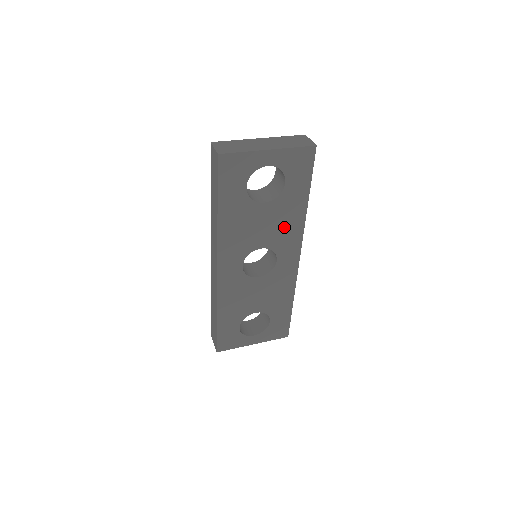
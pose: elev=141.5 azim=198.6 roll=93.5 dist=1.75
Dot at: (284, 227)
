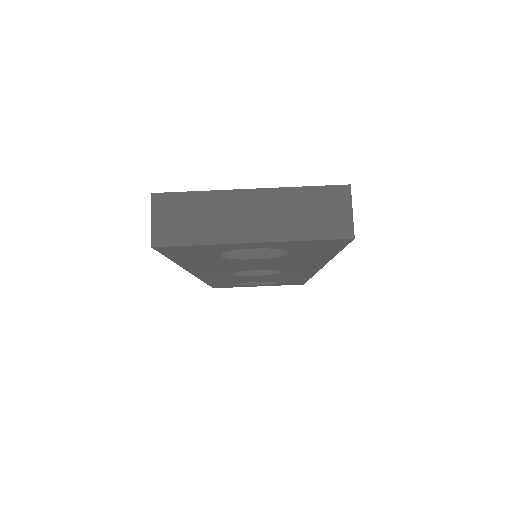
Dot at: (292, 264)
